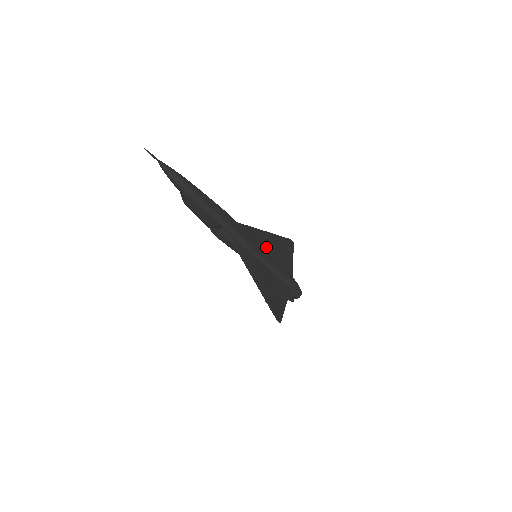
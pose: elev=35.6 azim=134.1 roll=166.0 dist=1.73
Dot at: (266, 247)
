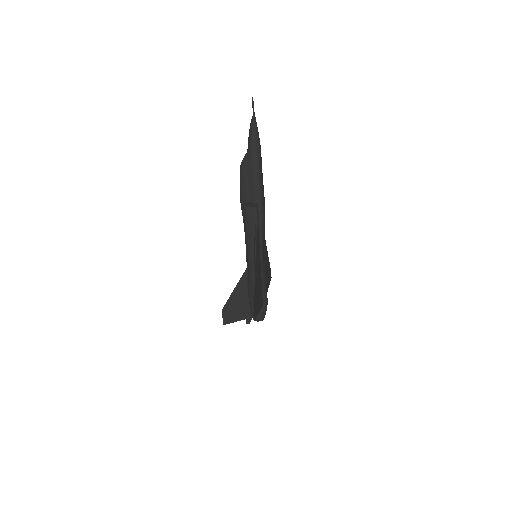
Dot at: occluded
